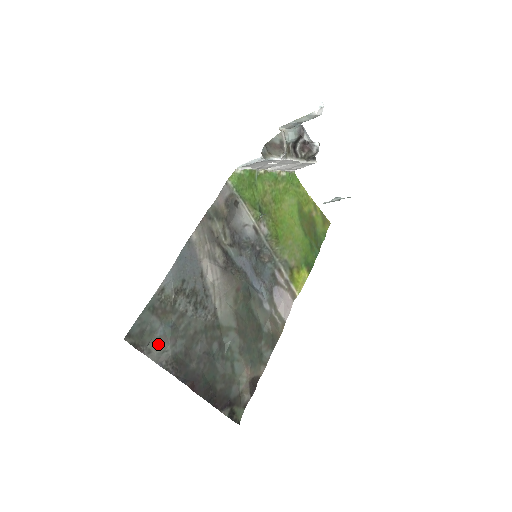
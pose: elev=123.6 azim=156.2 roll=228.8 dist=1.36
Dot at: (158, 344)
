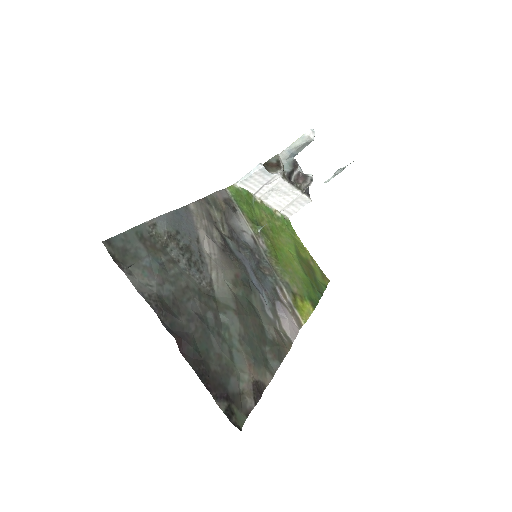
Dot at: (142, 272)
